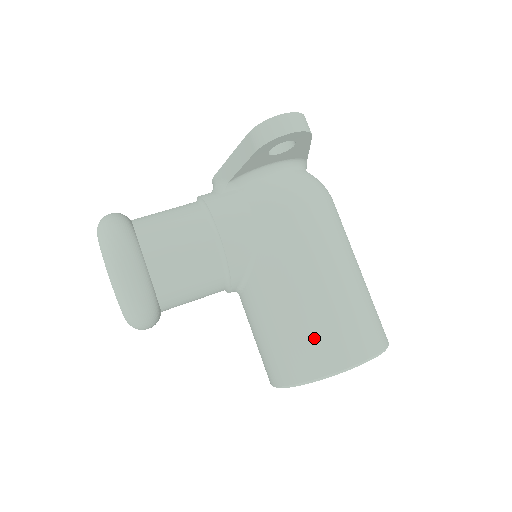
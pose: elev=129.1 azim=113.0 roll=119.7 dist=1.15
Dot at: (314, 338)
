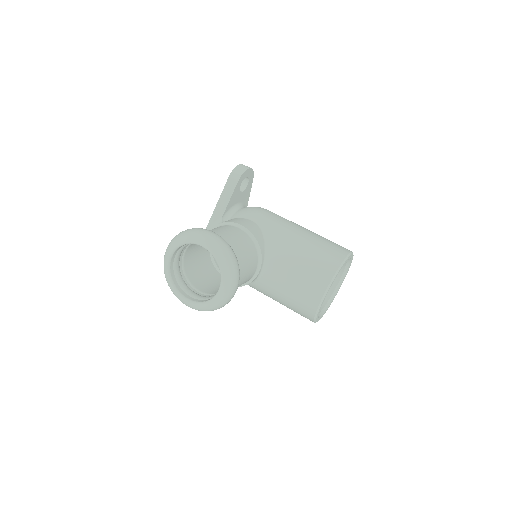
Dot at: (323, 249)
